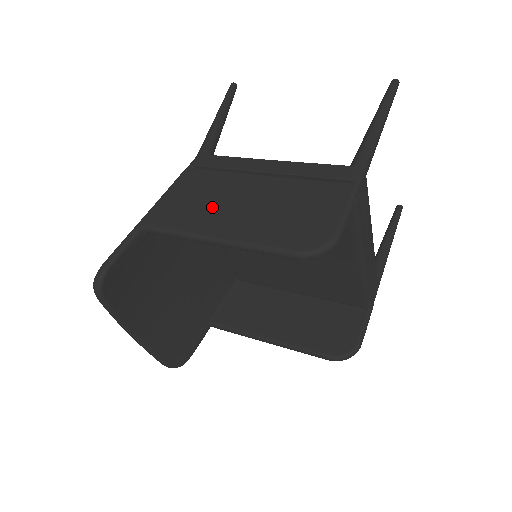
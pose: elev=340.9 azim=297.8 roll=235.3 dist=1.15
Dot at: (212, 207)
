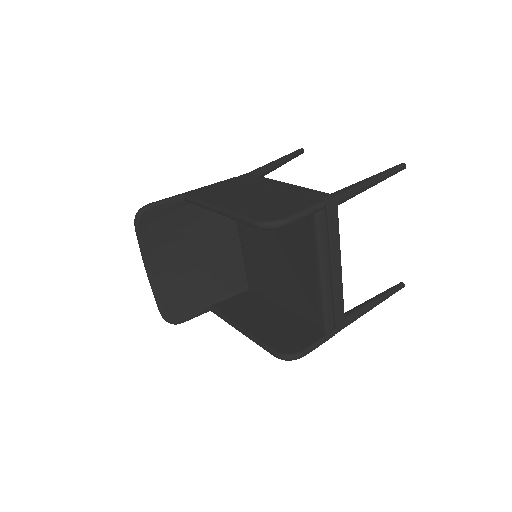
Dot at: (230, 194)
